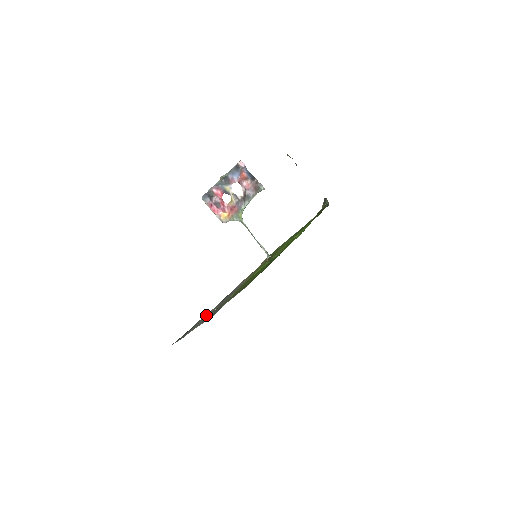
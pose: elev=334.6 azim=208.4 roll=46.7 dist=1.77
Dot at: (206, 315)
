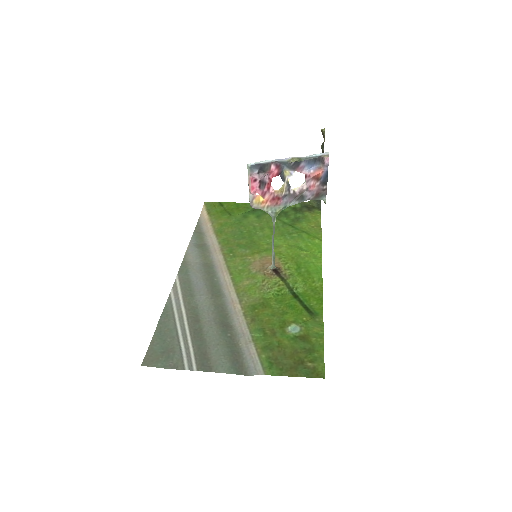
Dot at: (175, 313)
